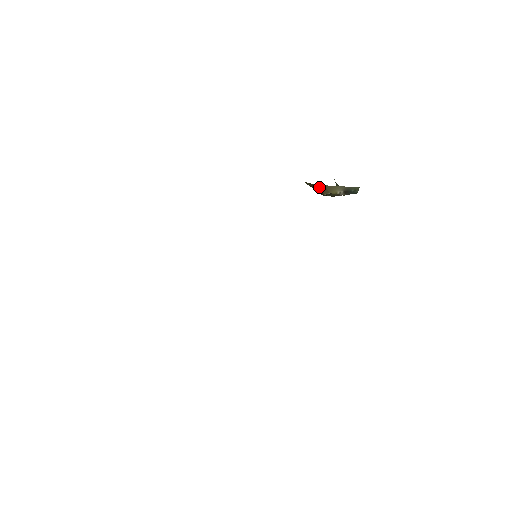
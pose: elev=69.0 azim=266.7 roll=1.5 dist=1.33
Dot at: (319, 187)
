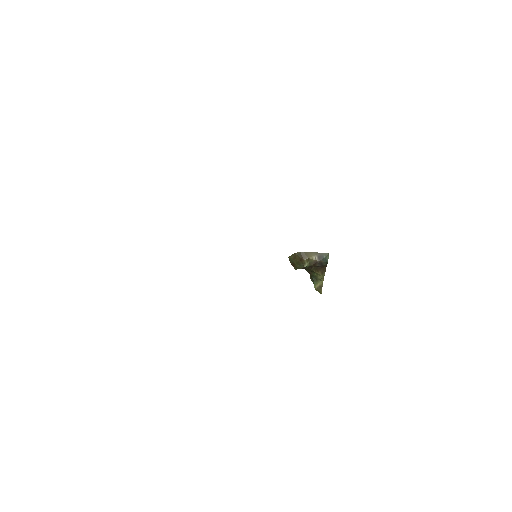
Dot at: (299, 254)
